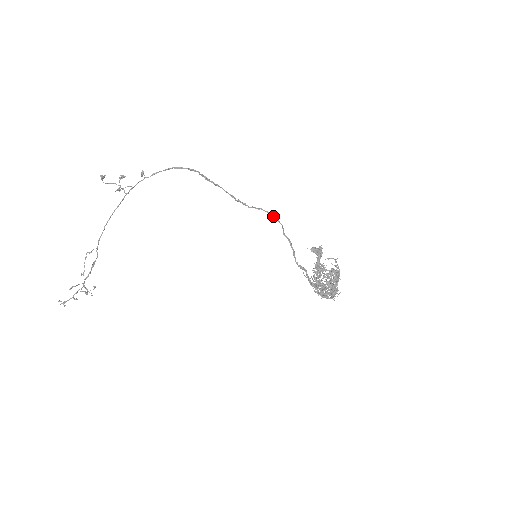
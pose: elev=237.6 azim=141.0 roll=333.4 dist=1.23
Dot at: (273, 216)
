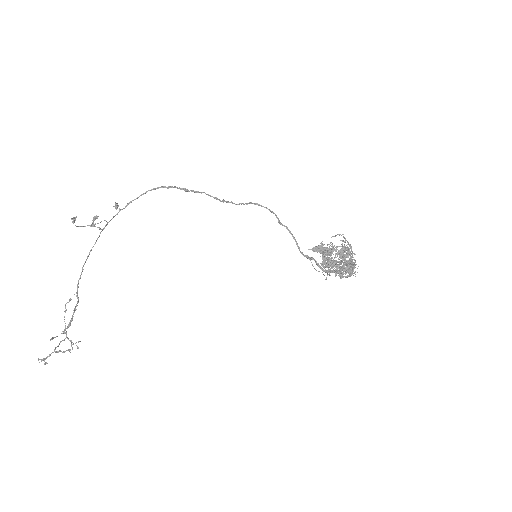
Dot at: (264, 207)
